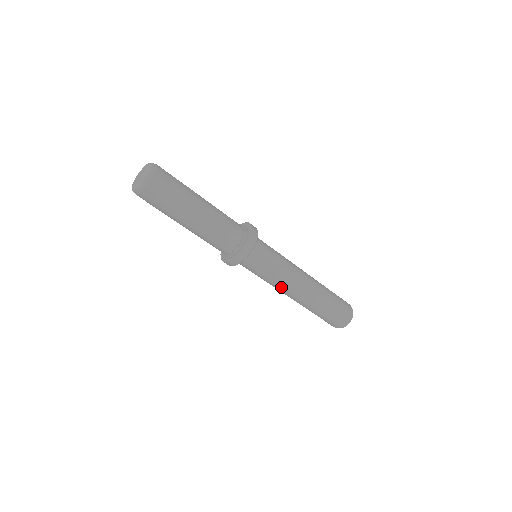
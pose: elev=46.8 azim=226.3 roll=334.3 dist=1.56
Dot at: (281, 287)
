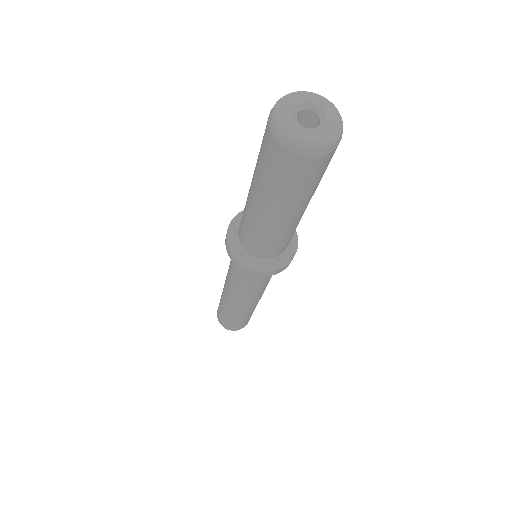
Dot at: (247, 296)
